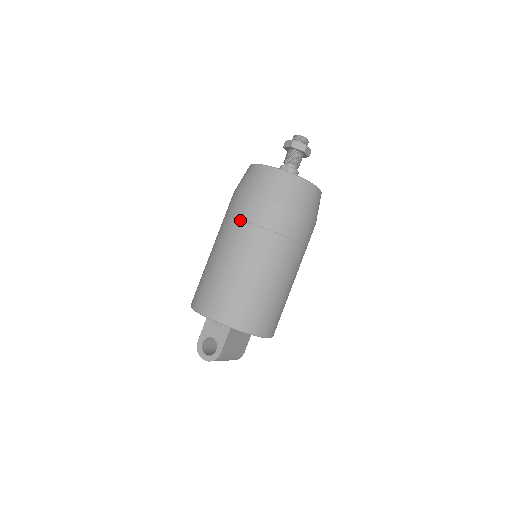
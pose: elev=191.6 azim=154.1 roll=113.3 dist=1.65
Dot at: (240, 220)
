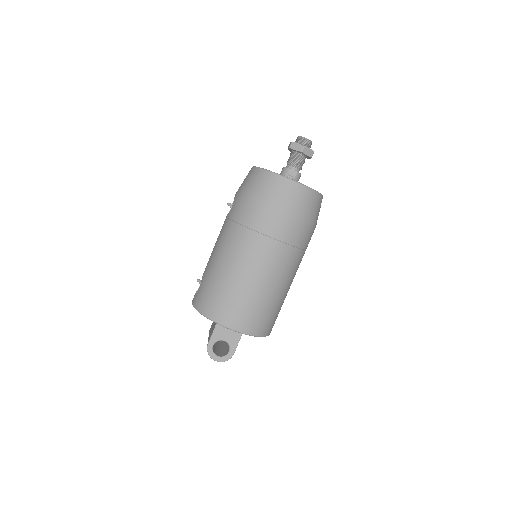
Dot at: (264, 235)
